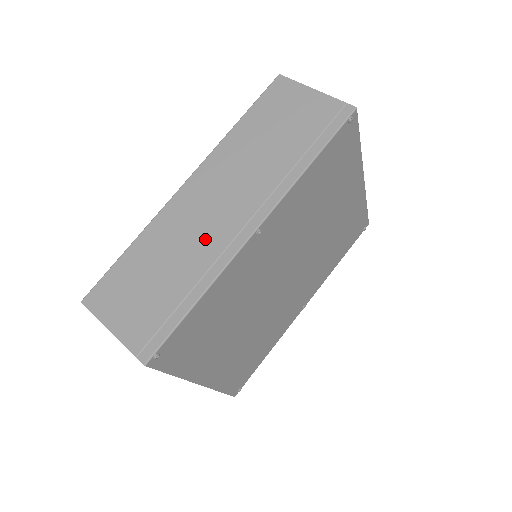
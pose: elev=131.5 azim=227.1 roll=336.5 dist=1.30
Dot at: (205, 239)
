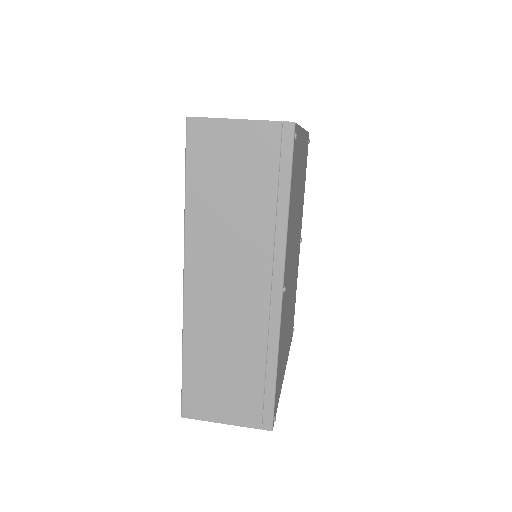
Dot at: (244, 321)
